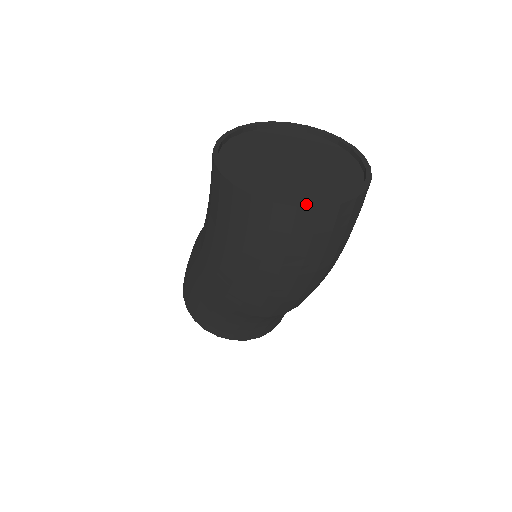
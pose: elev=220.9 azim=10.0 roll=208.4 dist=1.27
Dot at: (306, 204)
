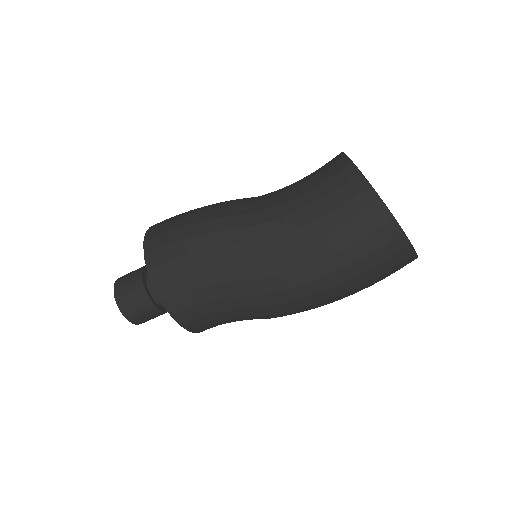
Dot at: occluded
